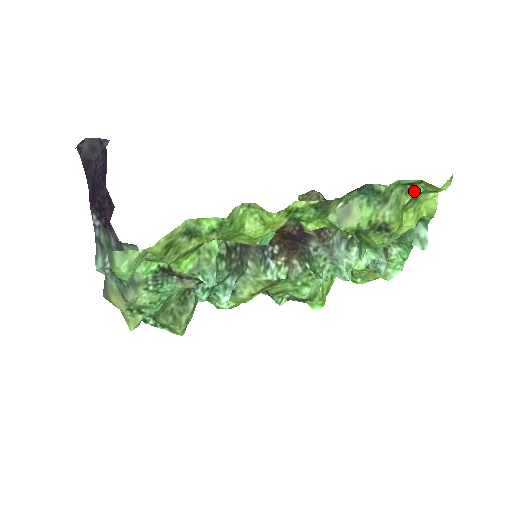
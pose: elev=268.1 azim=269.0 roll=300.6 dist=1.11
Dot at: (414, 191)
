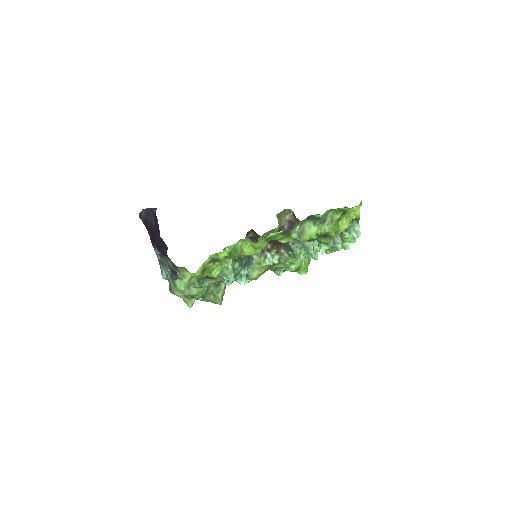
Dot at: (342, 210)
